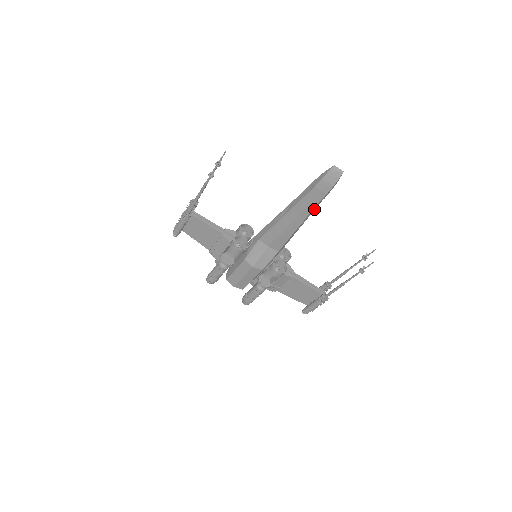
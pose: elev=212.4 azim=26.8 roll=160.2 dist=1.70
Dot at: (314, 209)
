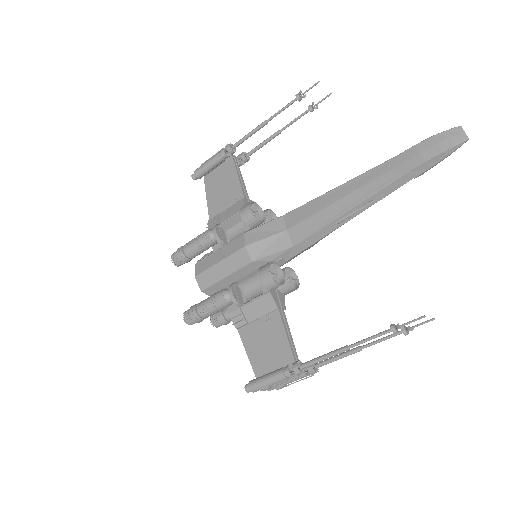
Dot at: (389, 190)
